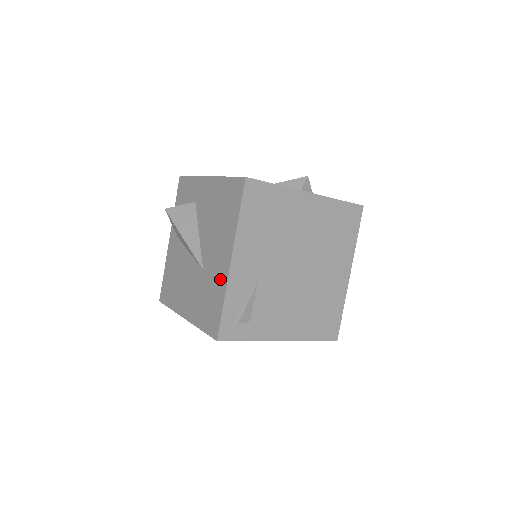
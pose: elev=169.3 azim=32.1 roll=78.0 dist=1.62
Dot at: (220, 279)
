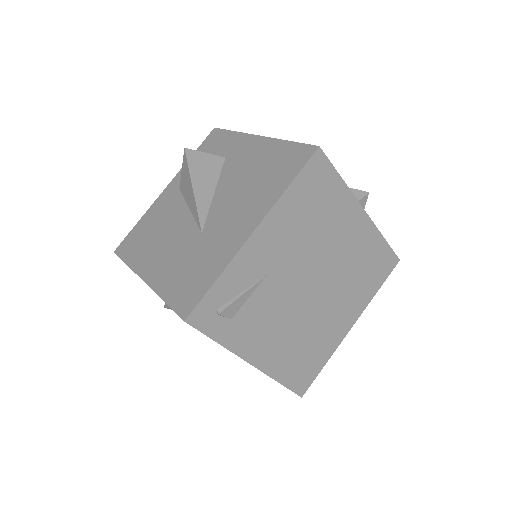
Dot at: (225, 249)
